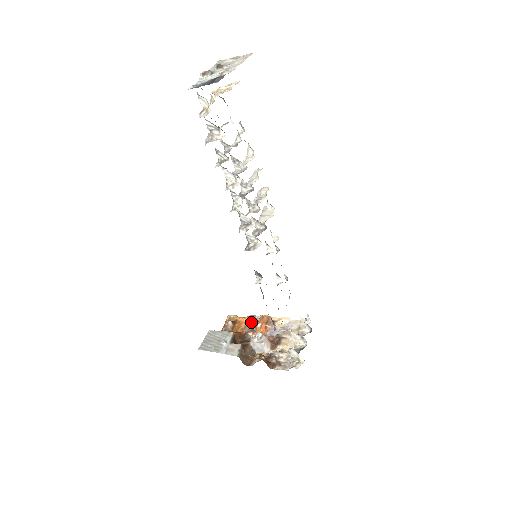
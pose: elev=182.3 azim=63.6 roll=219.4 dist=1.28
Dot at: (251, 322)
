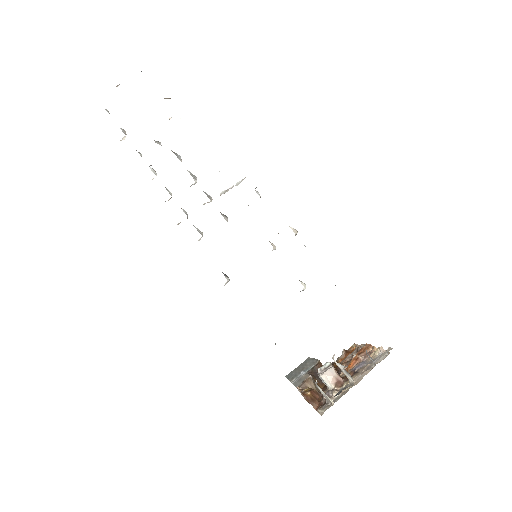
Dot at: (354, 352)
